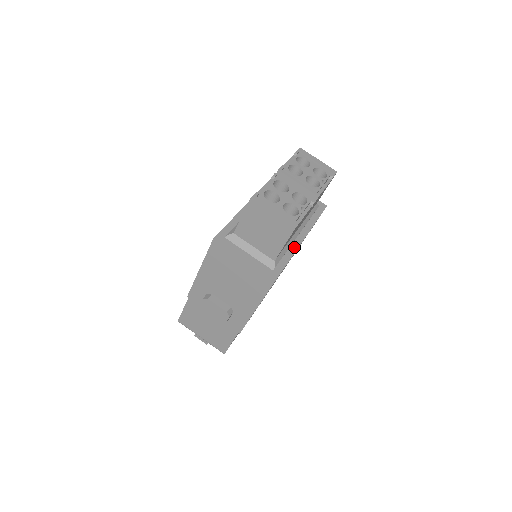
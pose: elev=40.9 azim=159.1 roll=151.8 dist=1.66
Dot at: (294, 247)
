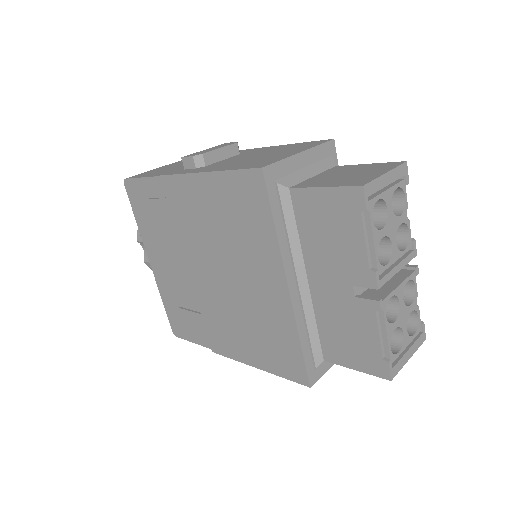
Dot at: occluded
